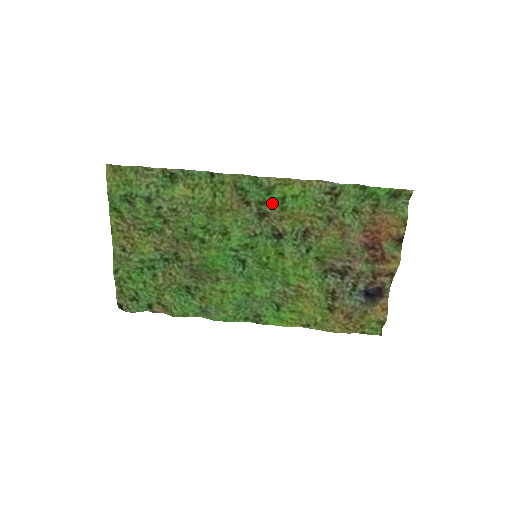
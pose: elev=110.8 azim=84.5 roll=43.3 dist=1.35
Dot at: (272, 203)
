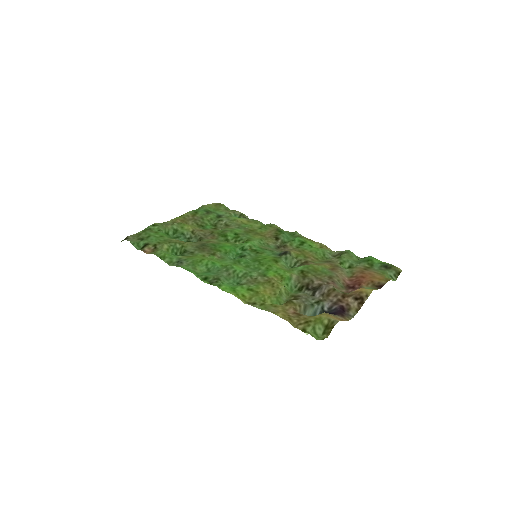
Dot at: (294, 242)
